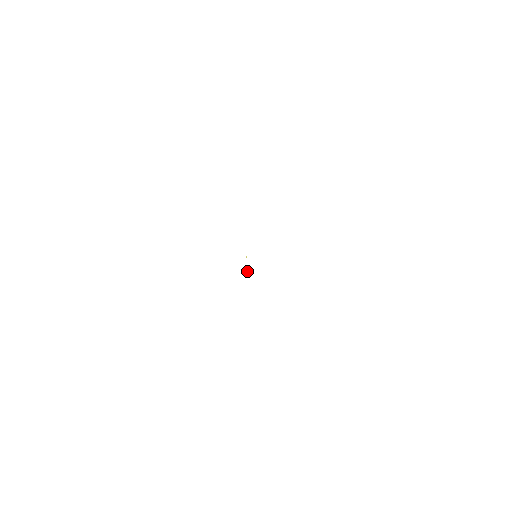
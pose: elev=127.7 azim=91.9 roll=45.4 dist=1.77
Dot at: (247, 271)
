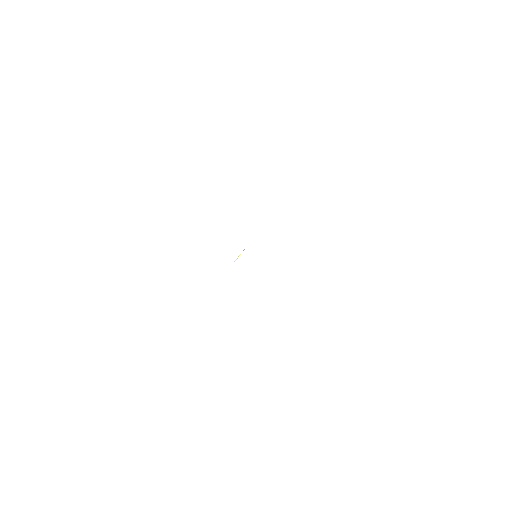
Dot at: occluded
